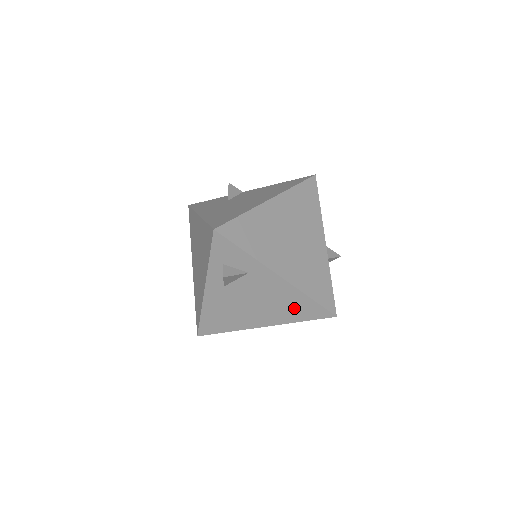
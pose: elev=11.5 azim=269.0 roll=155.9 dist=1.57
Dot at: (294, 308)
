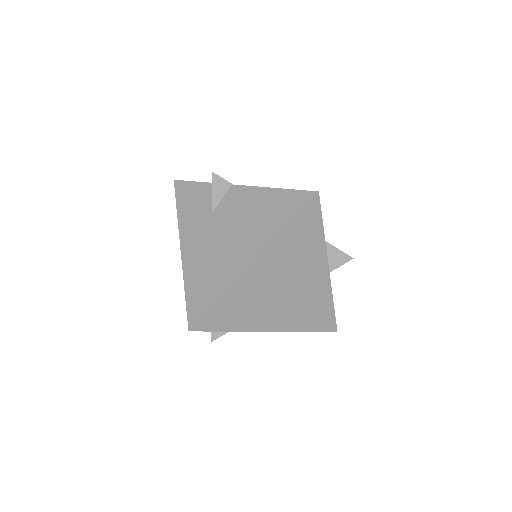
Dot at: occluded
